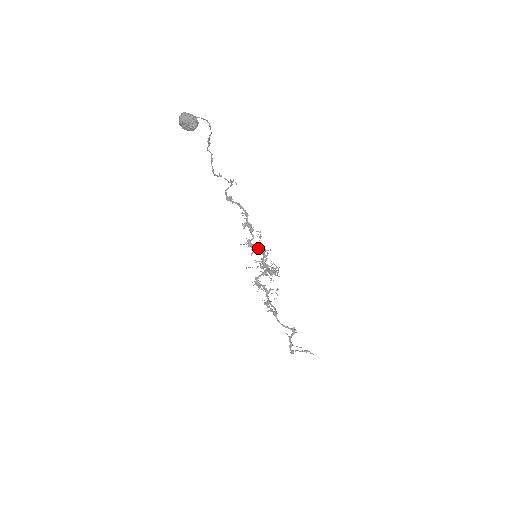
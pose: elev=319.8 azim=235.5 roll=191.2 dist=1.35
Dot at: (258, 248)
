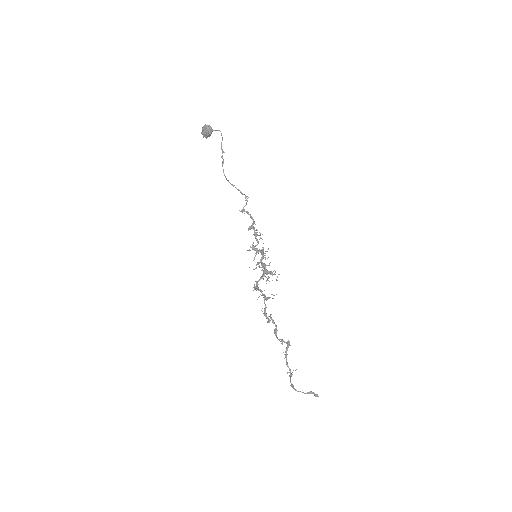
Dot at: (259, 249)
